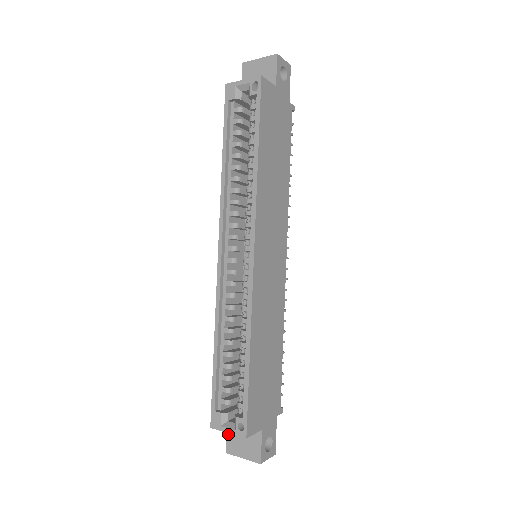
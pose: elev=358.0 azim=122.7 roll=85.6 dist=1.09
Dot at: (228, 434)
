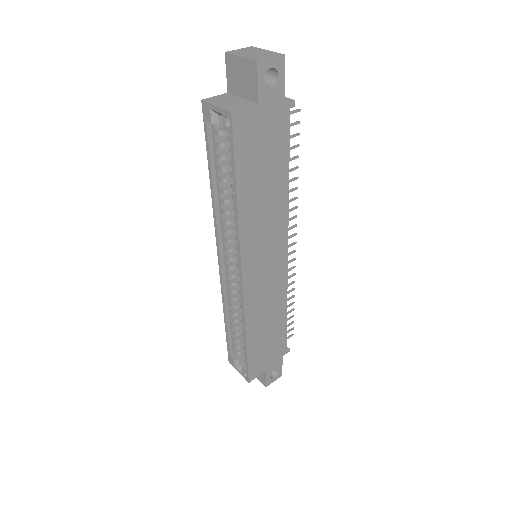
Dot at: occluded
